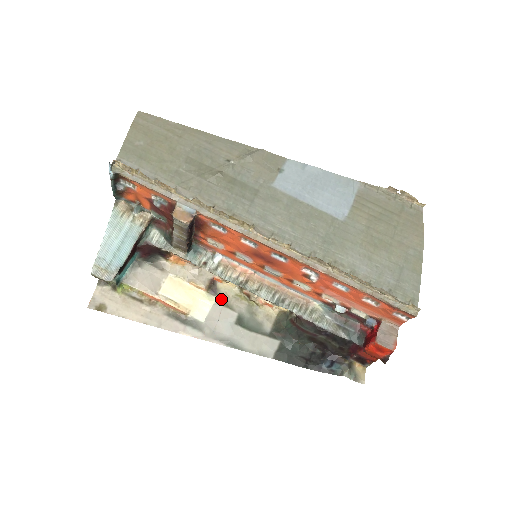
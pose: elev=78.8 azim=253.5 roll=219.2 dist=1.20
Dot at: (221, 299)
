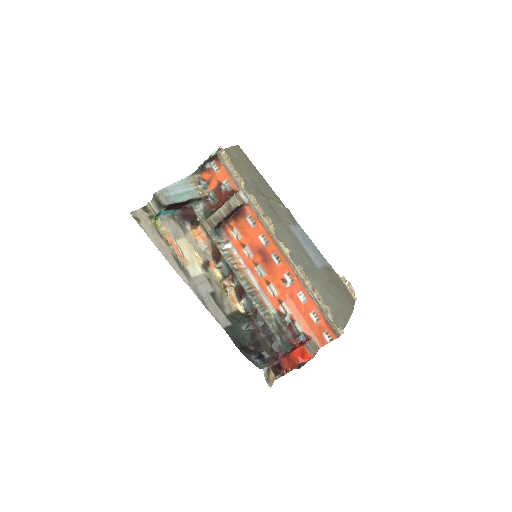
Dot at: (208, 275)
